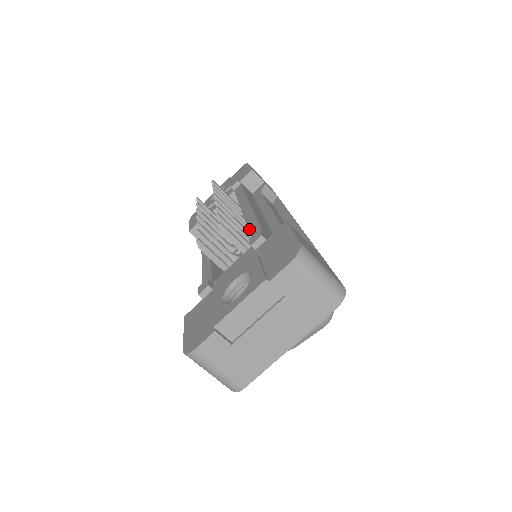
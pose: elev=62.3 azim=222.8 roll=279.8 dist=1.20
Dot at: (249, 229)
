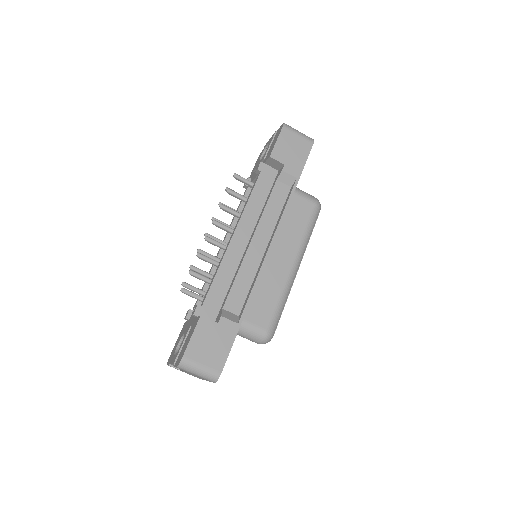
Dot at: (212, 280)
